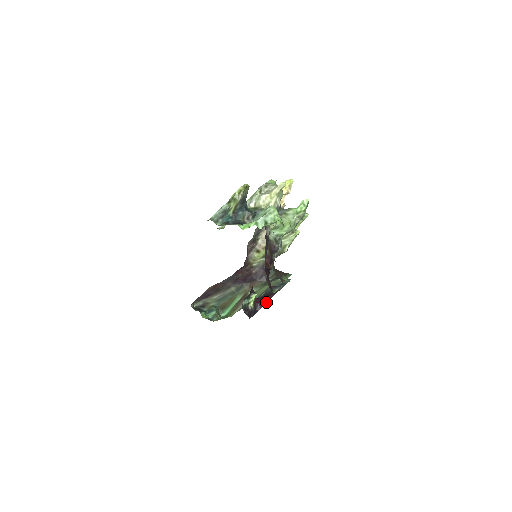
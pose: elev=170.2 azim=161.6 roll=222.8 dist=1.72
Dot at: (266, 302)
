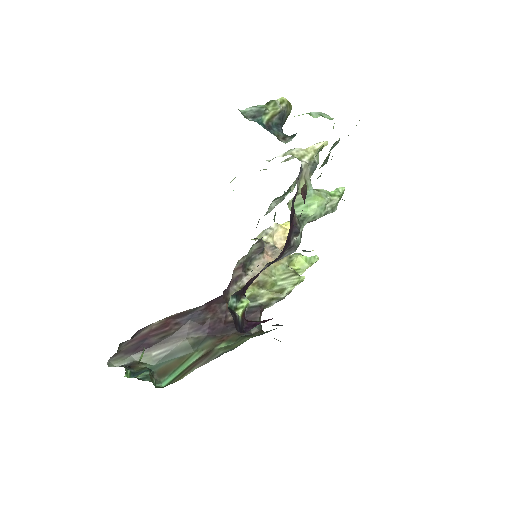
Dot at: occluded
